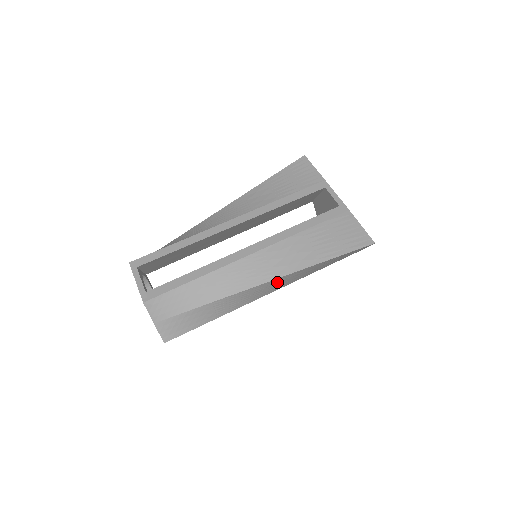
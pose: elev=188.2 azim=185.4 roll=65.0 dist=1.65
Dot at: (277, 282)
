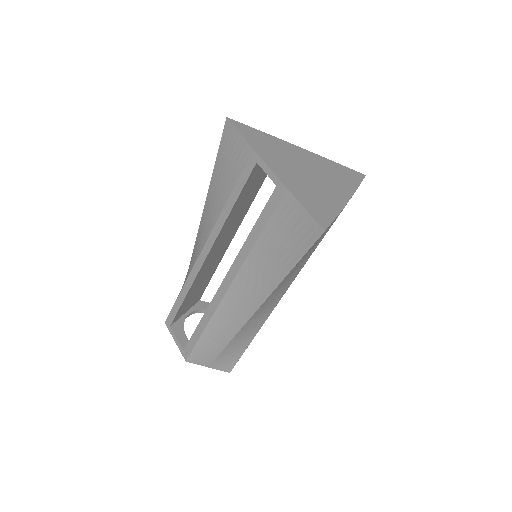
Dot at: (269, 301)
